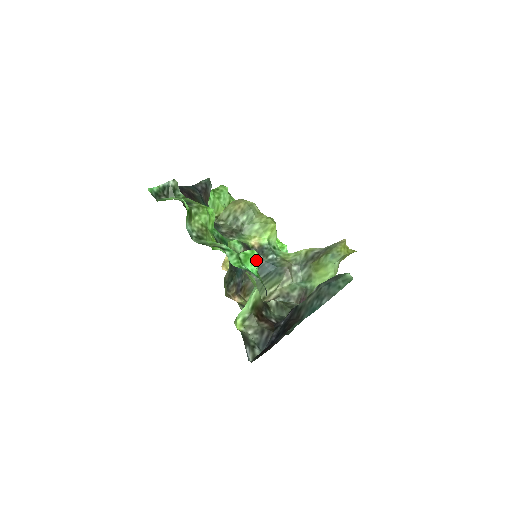
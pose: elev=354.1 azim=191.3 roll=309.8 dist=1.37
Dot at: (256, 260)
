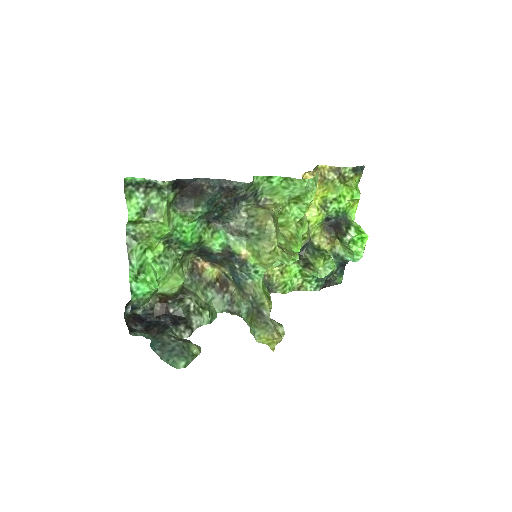
Dot at: (152, 287)
